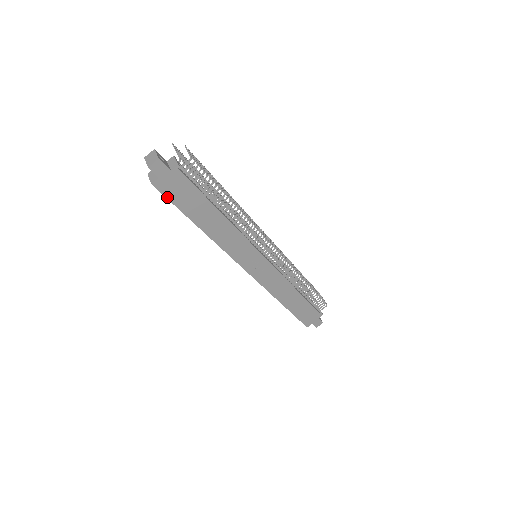
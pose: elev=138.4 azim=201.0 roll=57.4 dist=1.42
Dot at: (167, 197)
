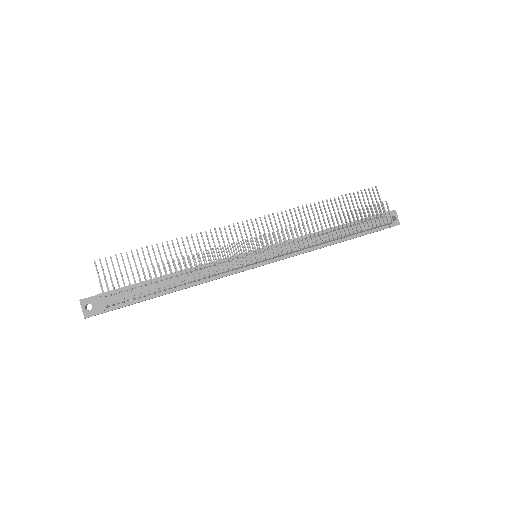
Dot at: occluded
